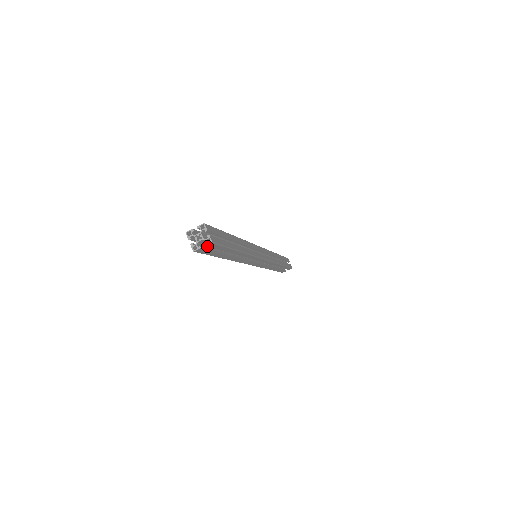
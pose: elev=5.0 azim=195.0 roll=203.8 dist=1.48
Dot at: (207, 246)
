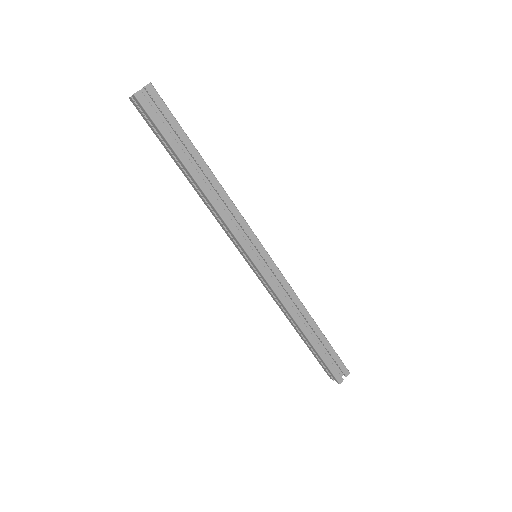
Dot at: (148, 91)
